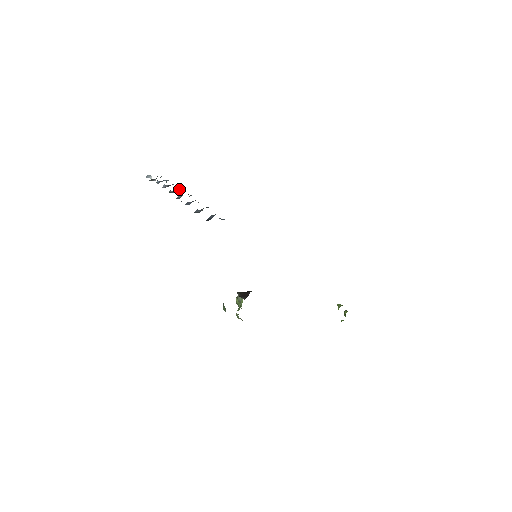
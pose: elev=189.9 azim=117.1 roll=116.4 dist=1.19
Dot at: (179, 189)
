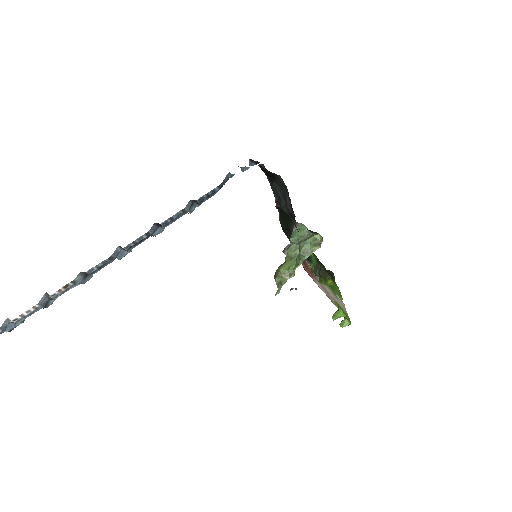
Dot at: occluded
